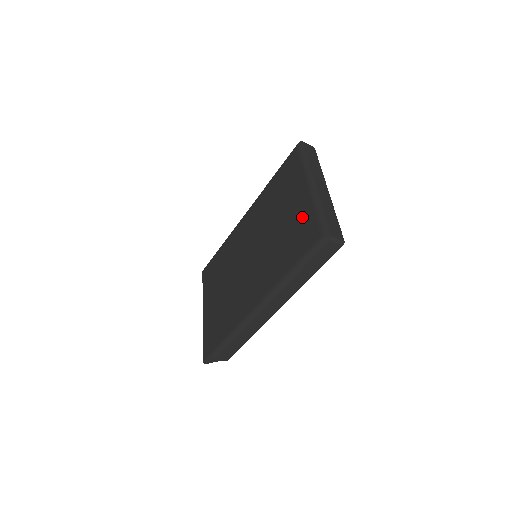
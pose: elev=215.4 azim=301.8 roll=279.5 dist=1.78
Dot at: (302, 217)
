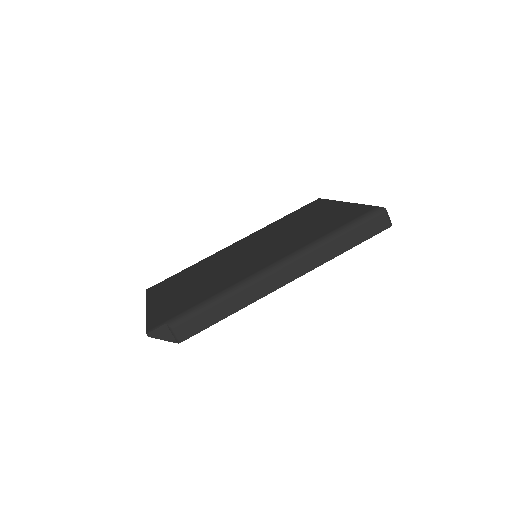
Dot at: (342, 211)
